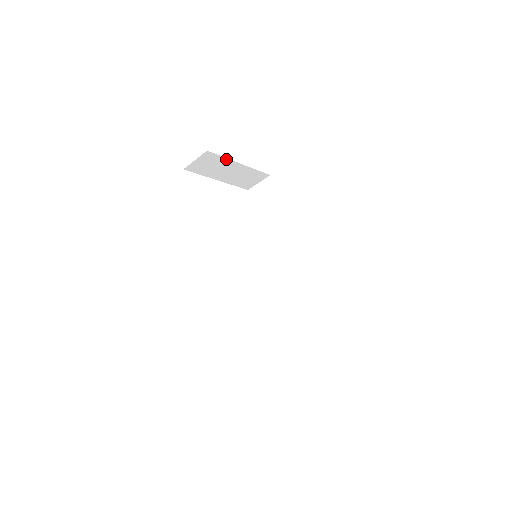
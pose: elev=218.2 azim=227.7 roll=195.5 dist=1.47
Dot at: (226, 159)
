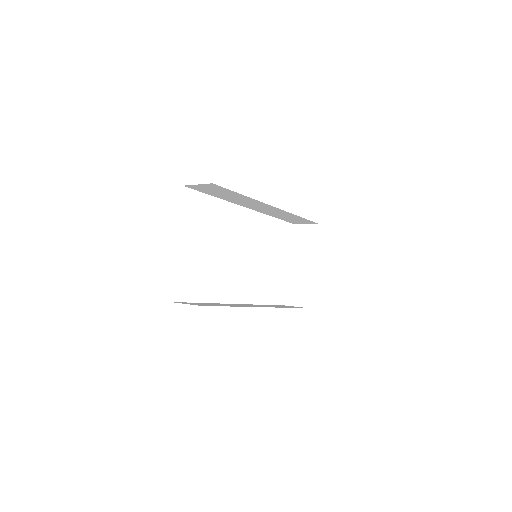
Dot at: occluded
